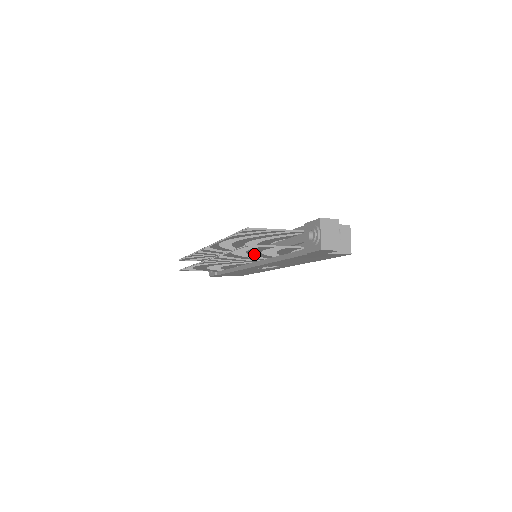
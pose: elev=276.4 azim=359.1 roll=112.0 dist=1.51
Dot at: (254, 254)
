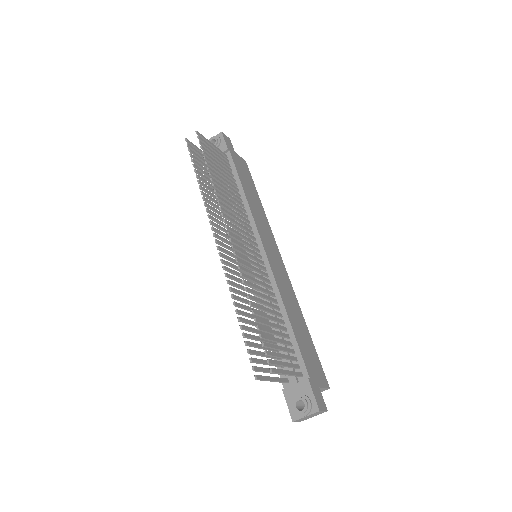
Dot at: (255, 324)
